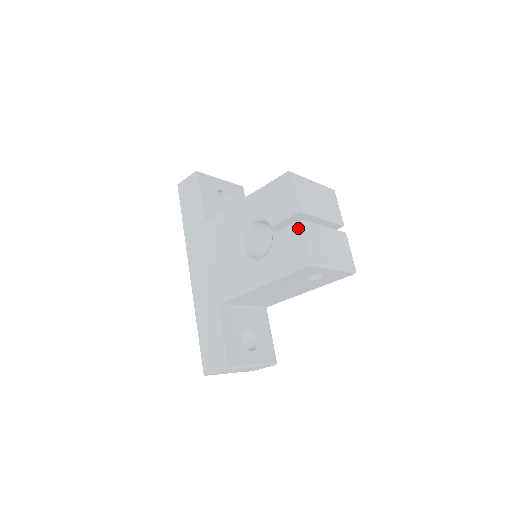
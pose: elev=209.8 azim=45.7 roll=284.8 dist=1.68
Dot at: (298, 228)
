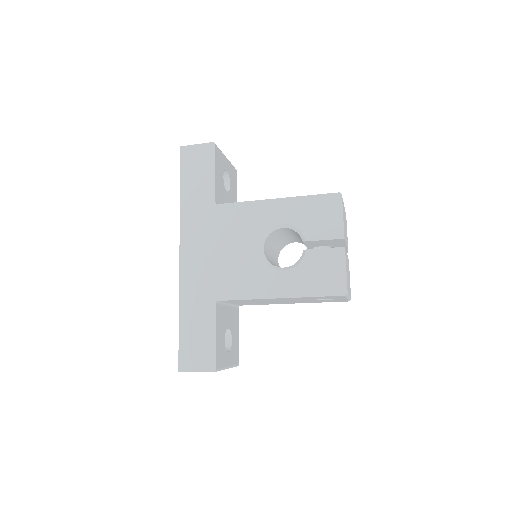
Dot at: (339, 254)
